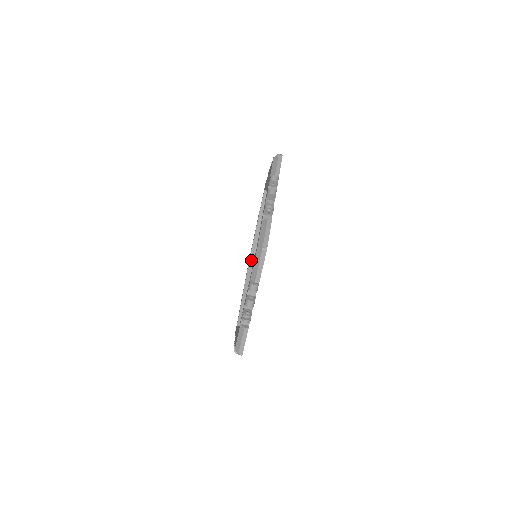
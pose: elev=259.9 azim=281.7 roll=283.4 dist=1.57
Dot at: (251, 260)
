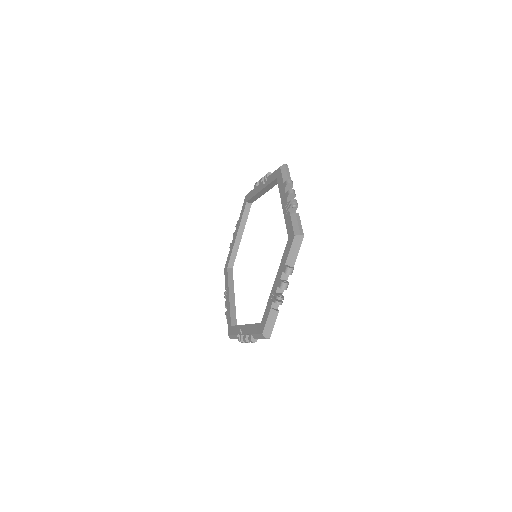
Dot at: occluded
